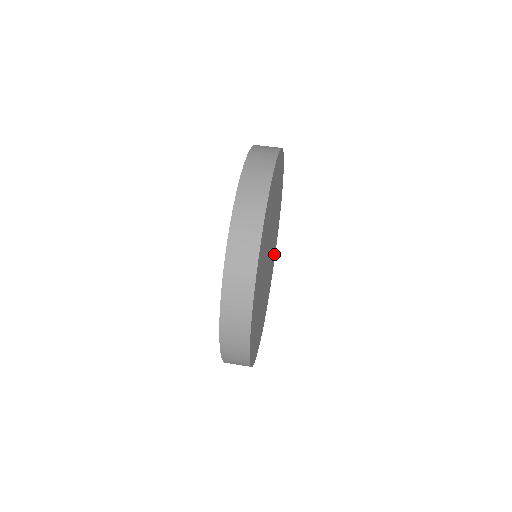
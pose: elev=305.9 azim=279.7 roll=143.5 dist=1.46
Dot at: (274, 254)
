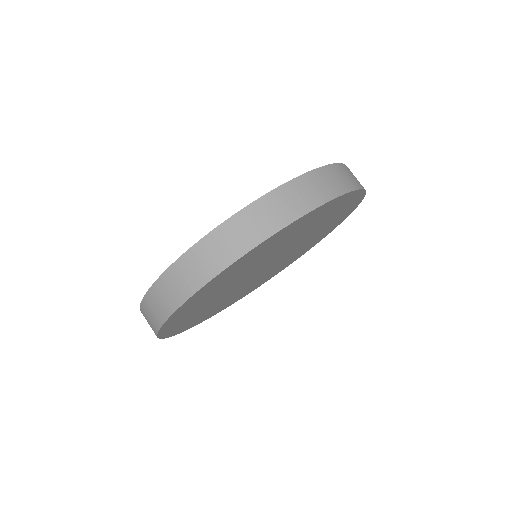
Dot at: (290, 262)
